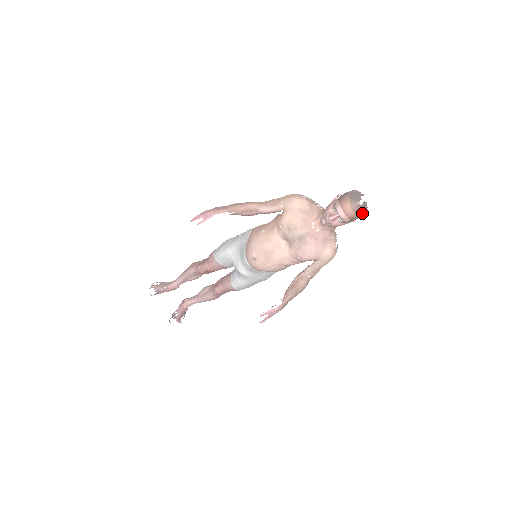
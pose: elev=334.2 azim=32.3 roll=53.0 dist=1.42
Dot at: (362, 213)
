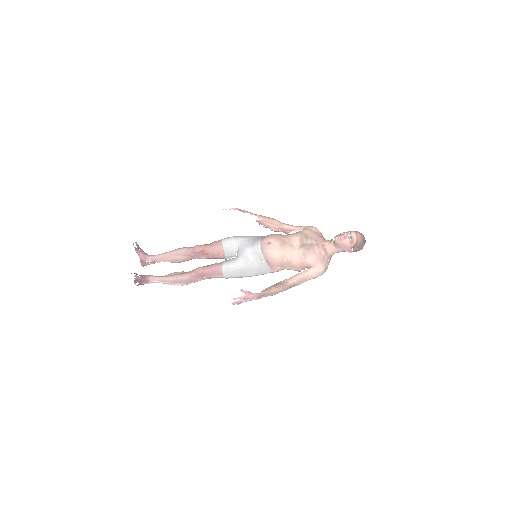
Dot at: (362, 245)
